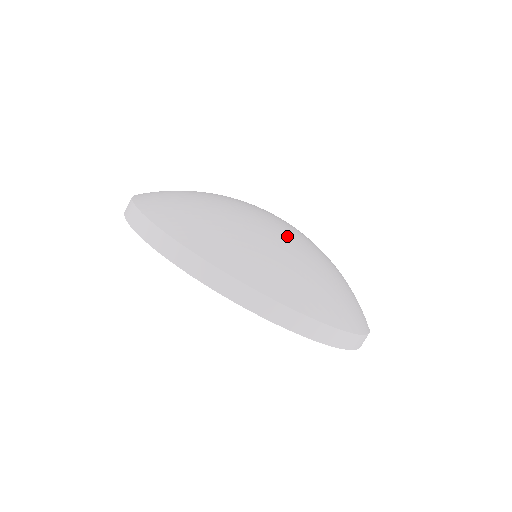
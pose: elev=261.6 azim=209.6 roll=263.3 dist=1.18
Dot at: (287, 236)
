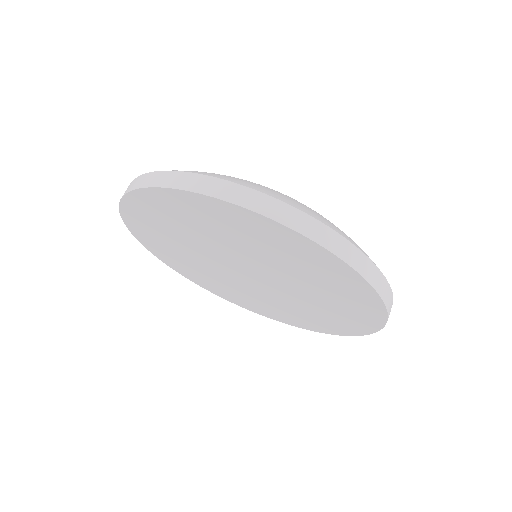
Dot at: occluded
